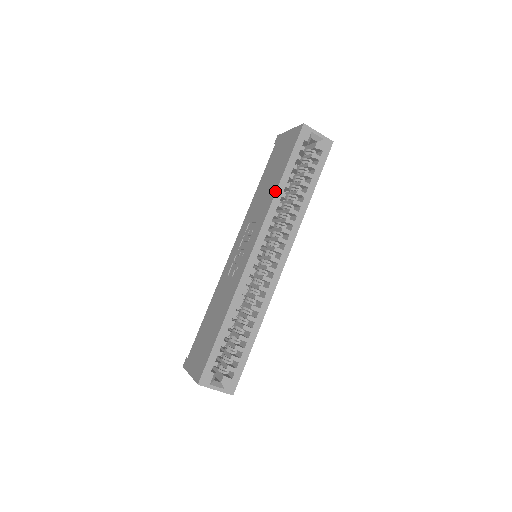
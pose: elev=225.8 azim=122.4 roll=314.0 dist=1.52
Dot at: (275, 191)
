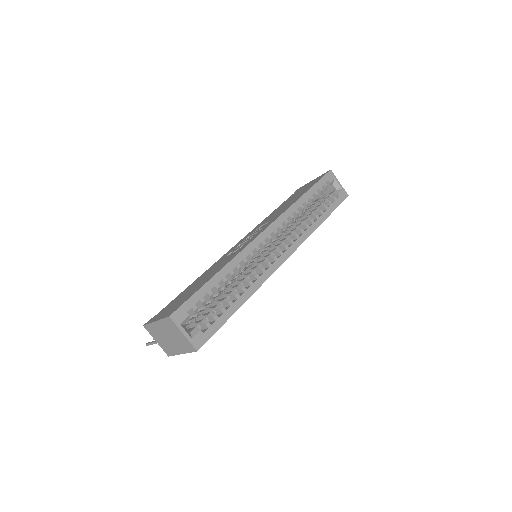
Dot at: (296, 200)
